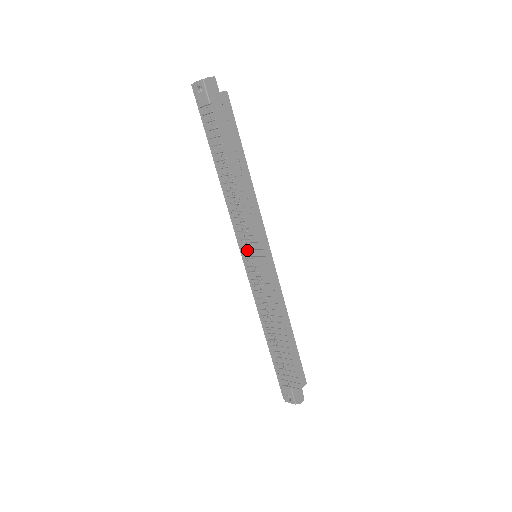
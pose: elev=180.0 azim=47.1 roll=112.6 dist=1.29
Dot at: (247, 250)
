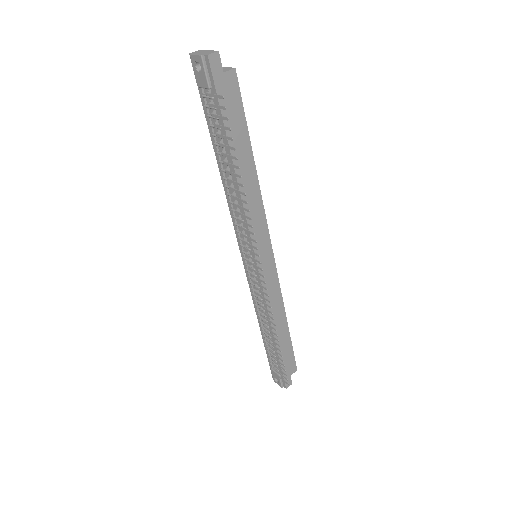
Dot at: (246, 251)
